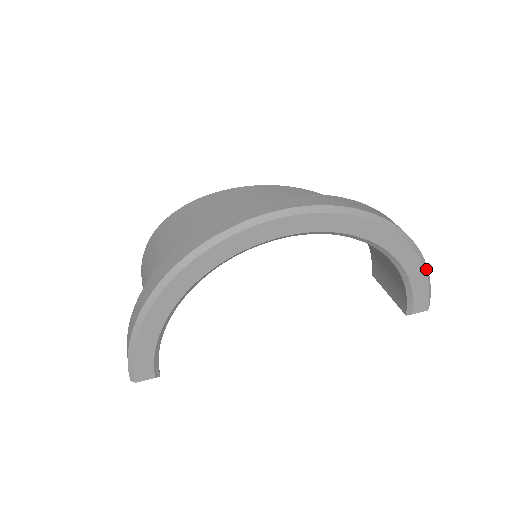
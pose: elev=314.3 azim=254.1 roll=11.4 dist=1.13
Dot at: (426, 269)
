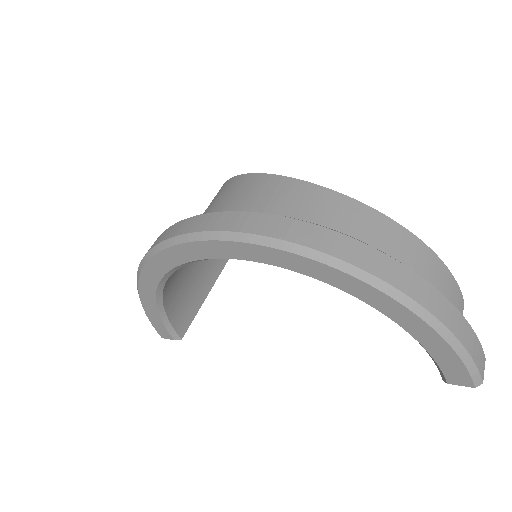
Dot at: (449, 337)
